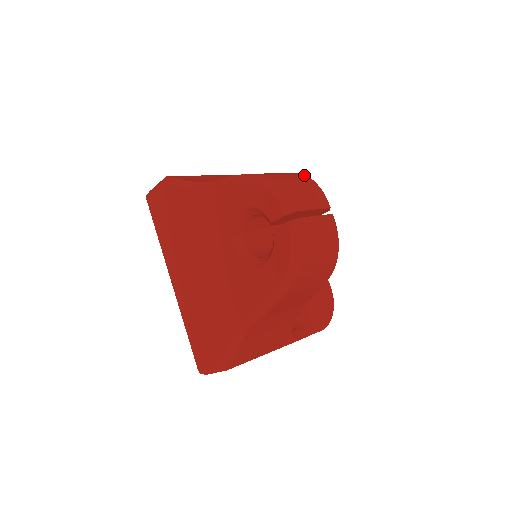
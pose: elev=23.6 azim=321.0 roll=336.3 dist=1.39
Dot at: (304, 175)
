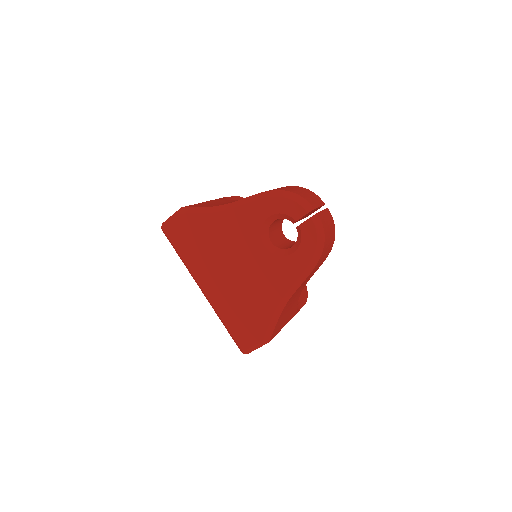
Dot at: (297, 186)
